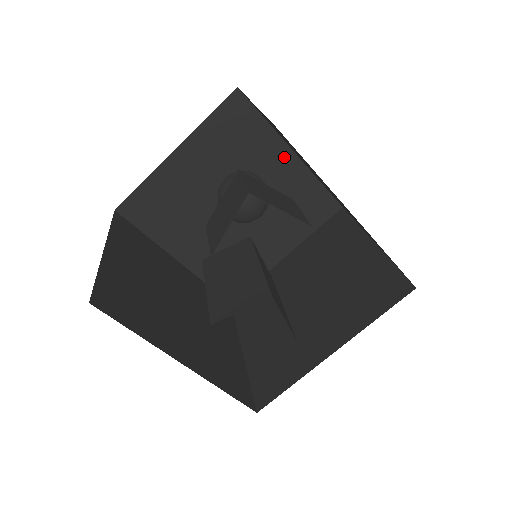
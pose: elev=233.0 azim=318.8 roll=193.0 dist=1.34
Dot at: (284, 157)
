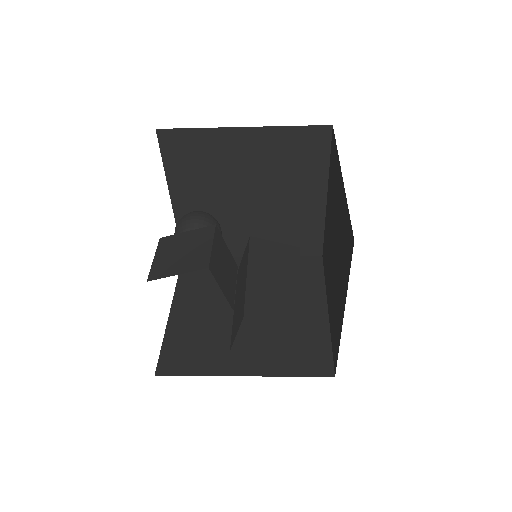
Dot at: (240, 137)
